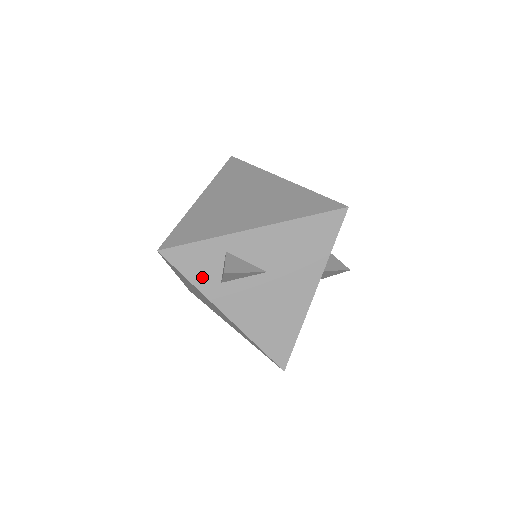
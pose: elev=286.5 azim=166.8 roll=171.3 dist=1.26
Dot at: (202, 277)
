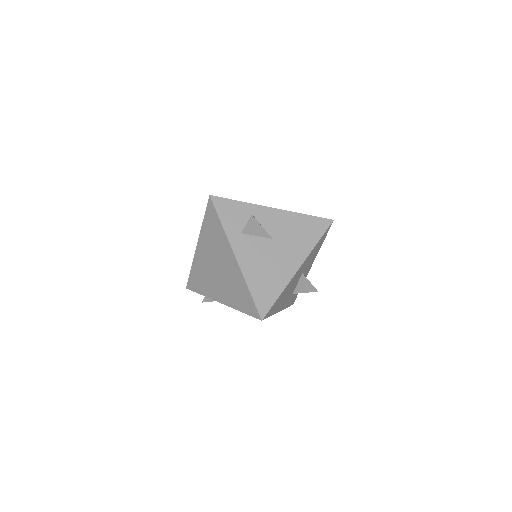
Dot at: (231, 224)
